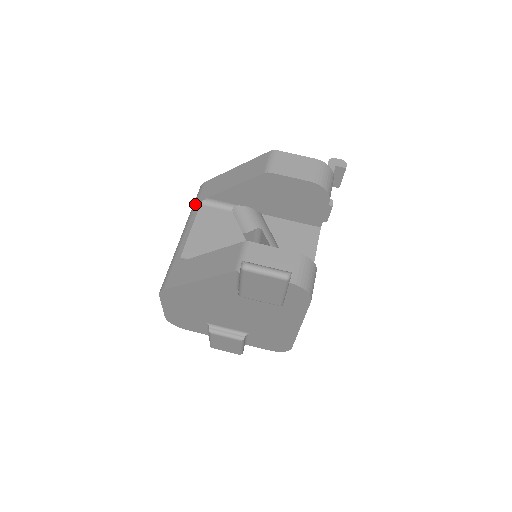
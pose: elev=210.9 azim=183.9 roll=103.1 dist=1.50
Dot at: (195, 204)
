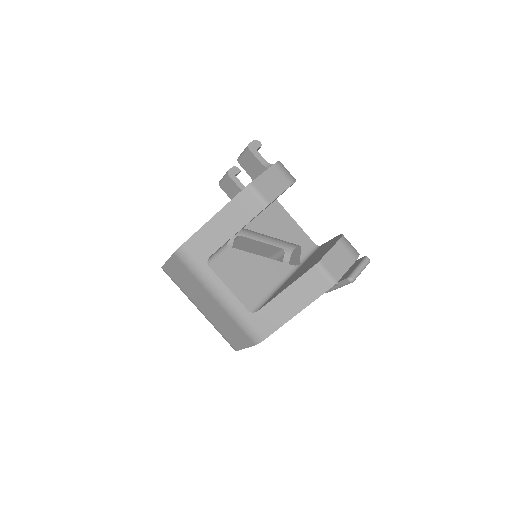
Dot at: (199, 269)
